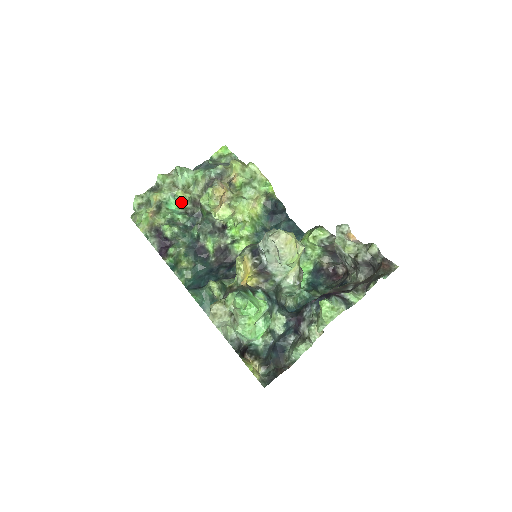
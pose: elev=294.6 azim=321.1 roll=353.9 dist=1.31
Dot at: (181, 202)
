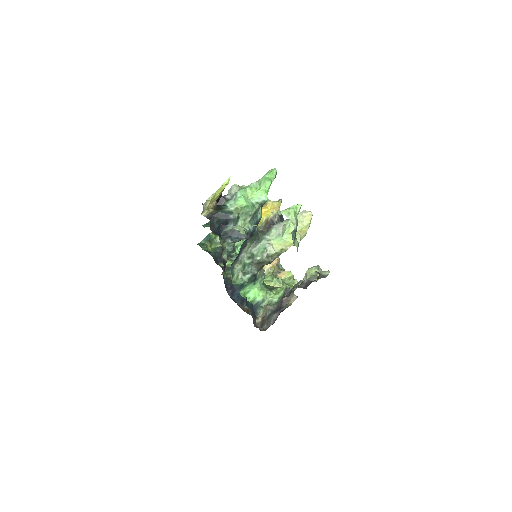
Dot at: occluded
